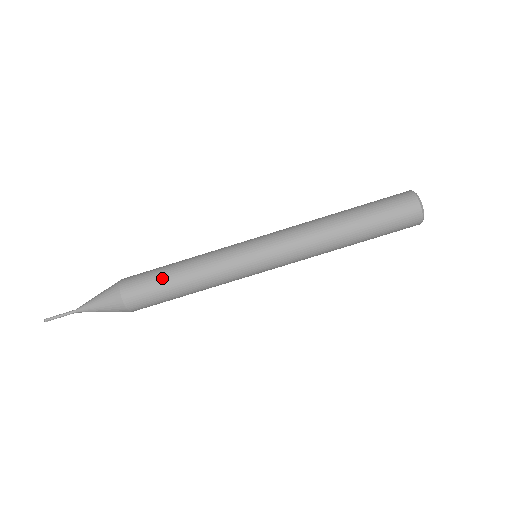
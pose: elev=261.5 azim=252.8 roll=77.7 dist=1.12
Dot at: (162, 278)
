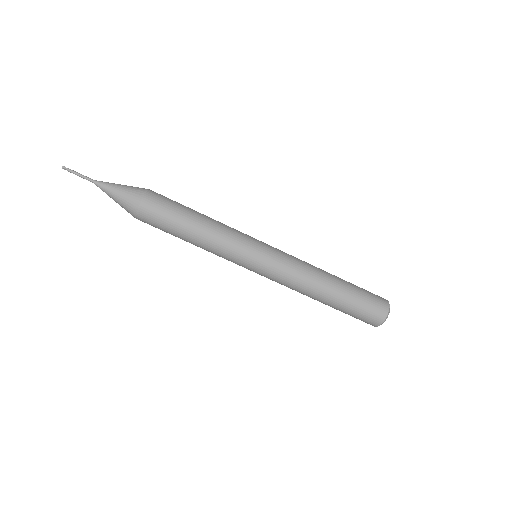
Dot at: (178, 224)
